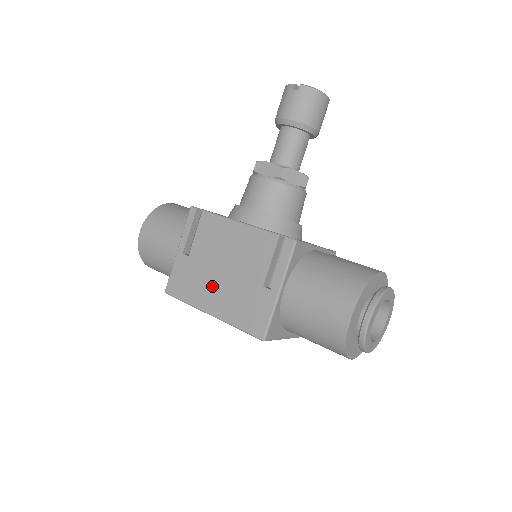
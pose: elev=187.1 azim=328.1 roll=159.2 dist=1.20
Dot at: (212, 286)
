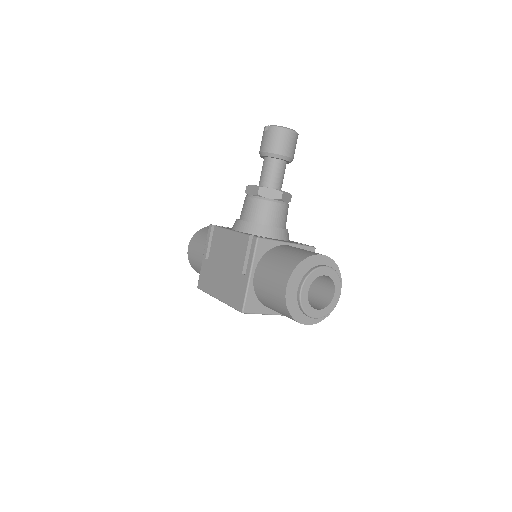
Dot at: (218, 278)
